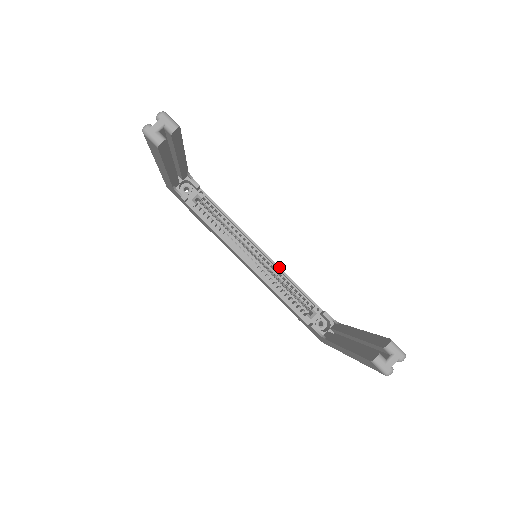
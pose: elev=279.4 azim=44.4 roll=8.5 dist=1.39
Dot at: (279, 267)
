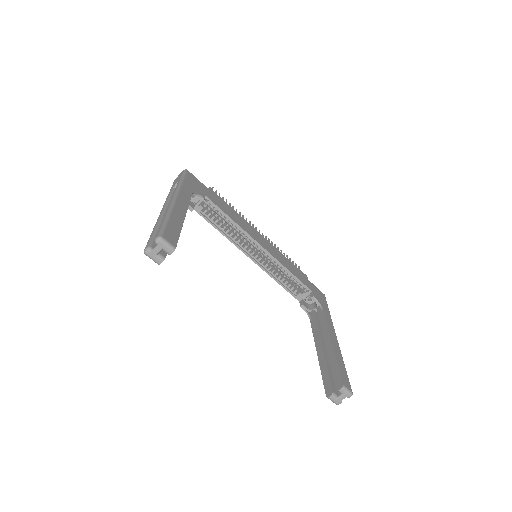
Dot at: (277, 260)
